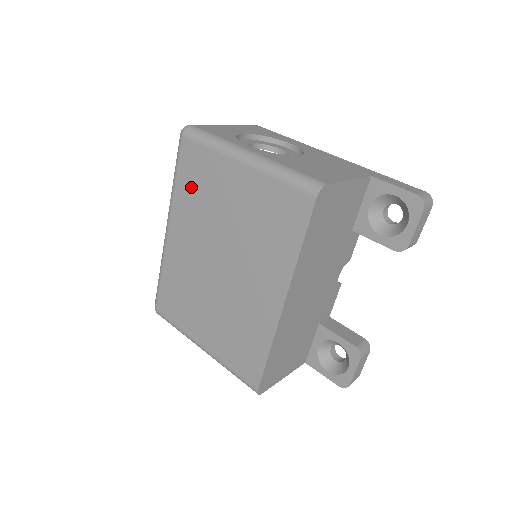
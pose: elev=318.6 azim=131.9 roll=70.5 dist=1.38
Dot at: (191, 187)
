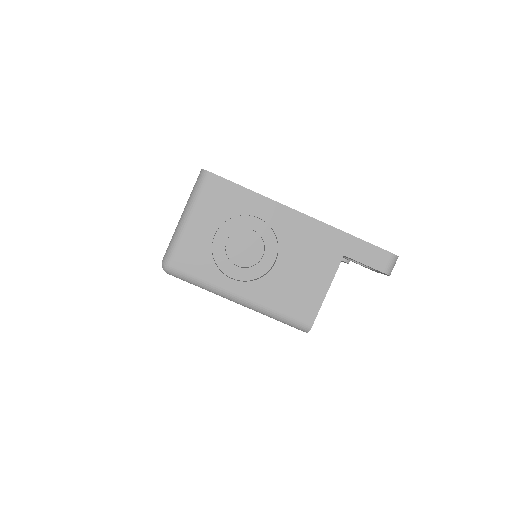
Dot at: occluded
